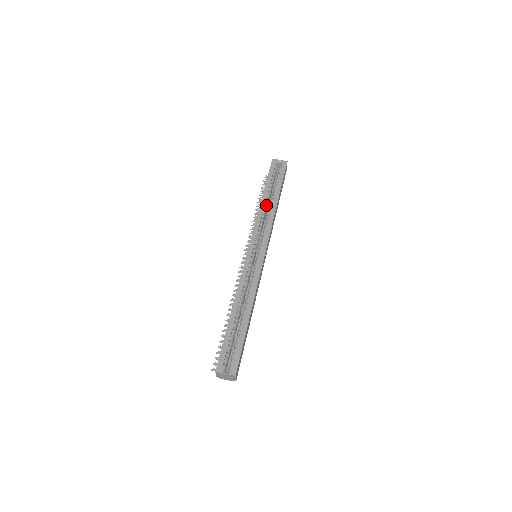
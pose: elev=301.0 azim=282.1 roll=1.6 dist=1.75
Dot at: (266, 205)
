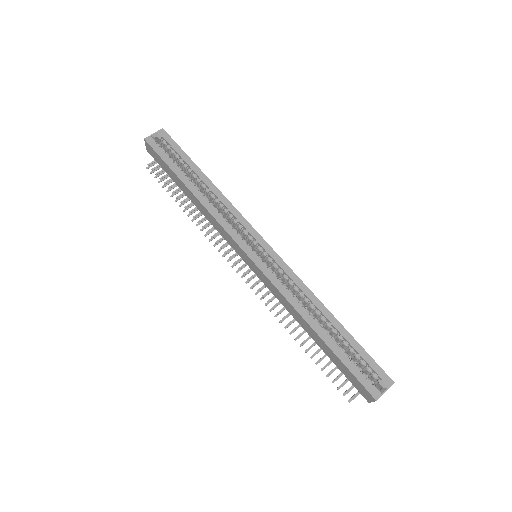
Dot at: (203, 195)
